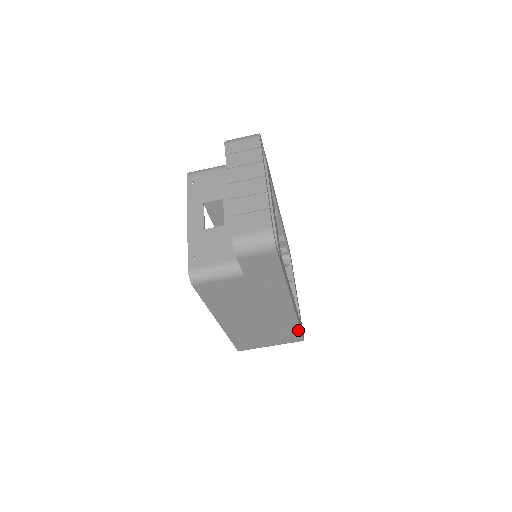
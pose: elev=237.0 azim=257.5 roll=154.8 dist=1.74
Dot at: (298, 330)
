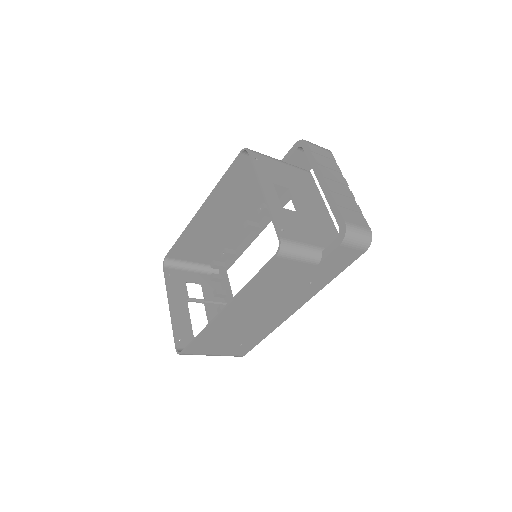
Dot at: (258, 342)
